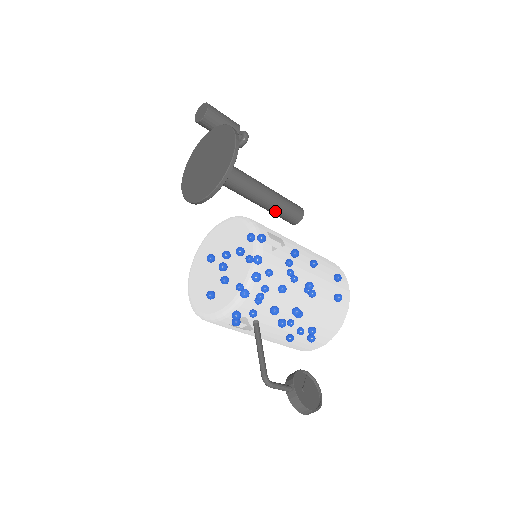
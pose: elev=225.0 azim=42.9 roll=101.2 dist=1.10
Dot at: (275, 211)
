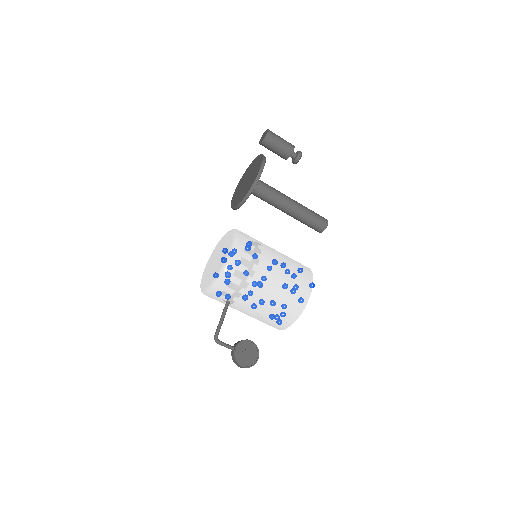
Dot at: (300, 221)
